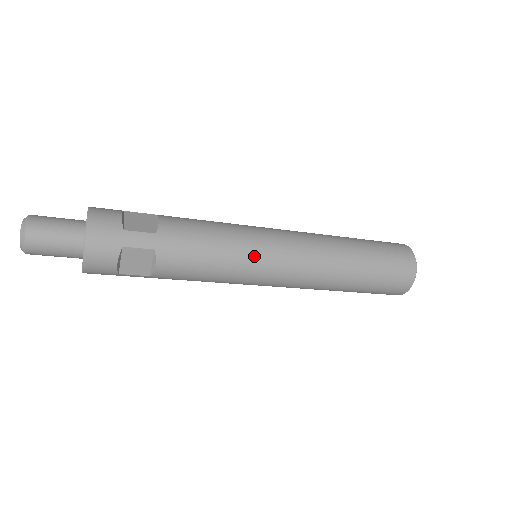
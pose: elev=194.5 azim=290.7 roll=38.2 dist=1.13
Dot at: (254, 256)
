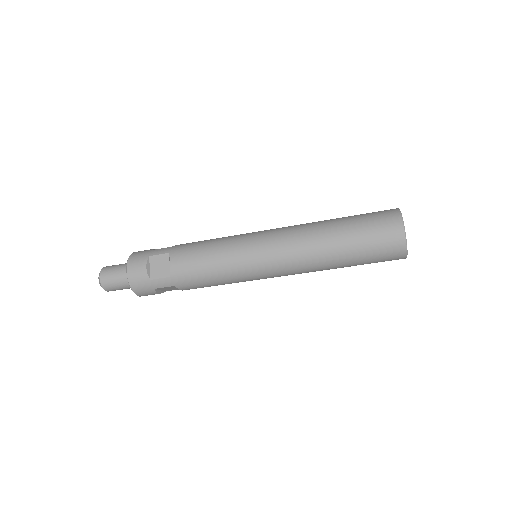
Dot at: (240, 240)
